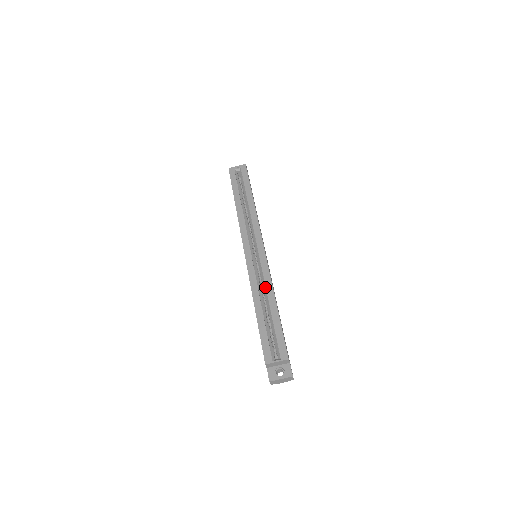
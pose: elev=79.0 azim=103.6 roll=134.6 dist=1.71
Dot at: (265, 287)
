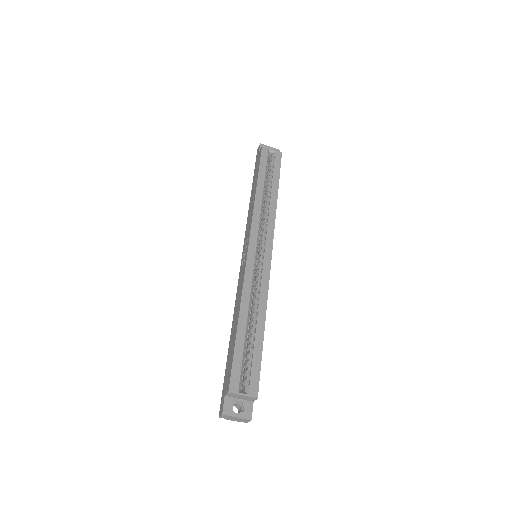
Dot at: (258, 298)
